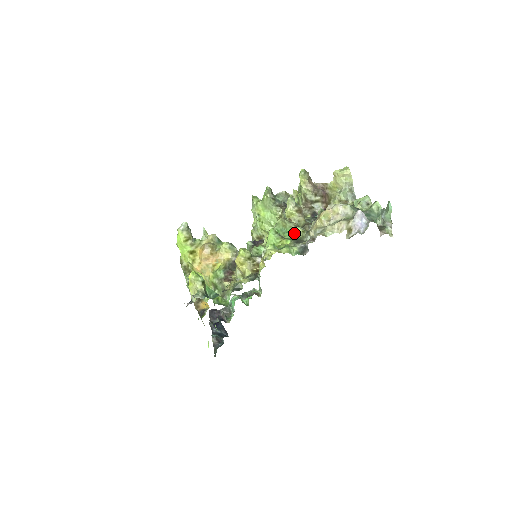
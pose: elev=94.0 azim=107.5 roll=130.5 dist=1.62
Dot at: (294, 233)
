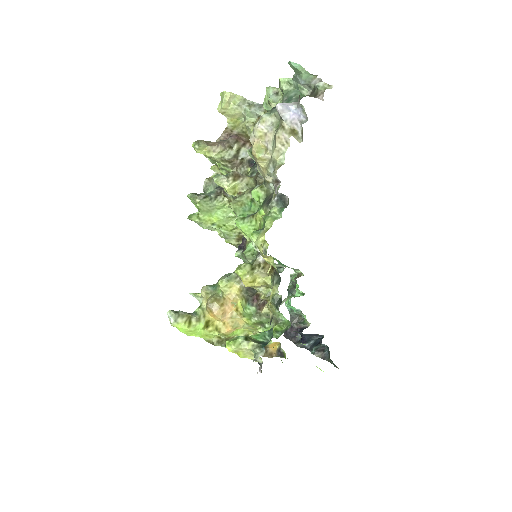
Dot at: (256, 199)
